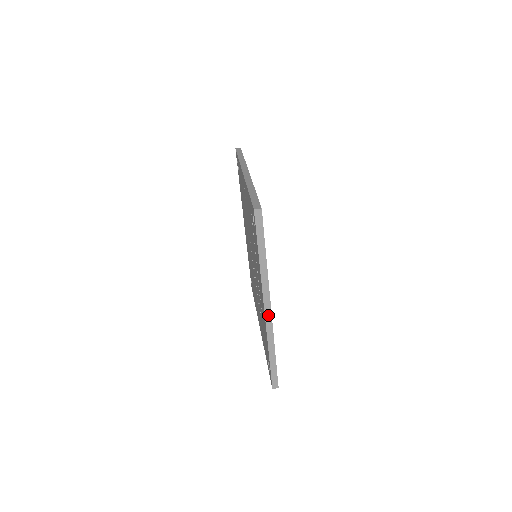
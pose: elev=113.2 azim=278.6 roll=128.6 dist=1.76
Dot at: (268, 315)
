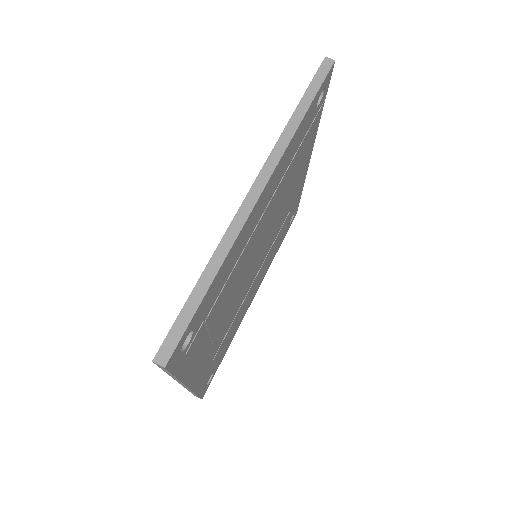
Dot at: (251, 199)
